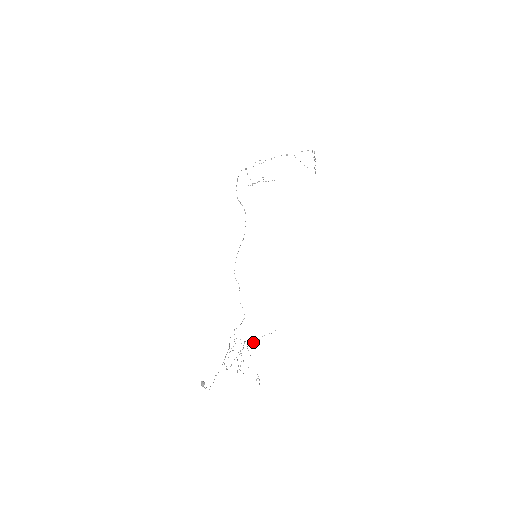
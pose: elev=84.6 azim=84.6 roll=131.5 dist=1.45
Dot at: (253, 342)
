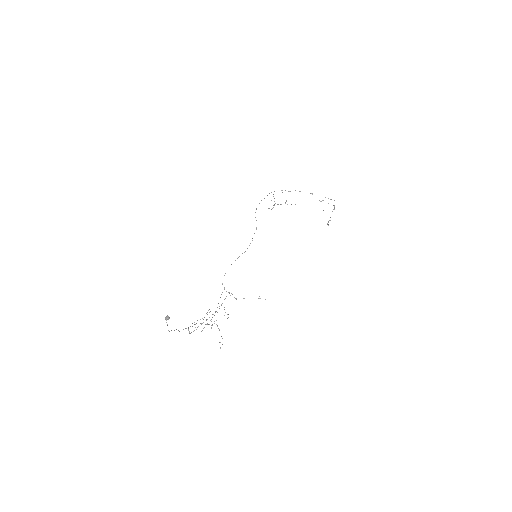
Dot at: (235, 298)
